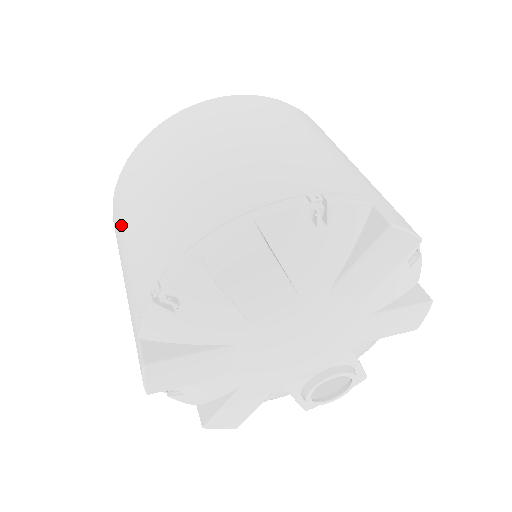
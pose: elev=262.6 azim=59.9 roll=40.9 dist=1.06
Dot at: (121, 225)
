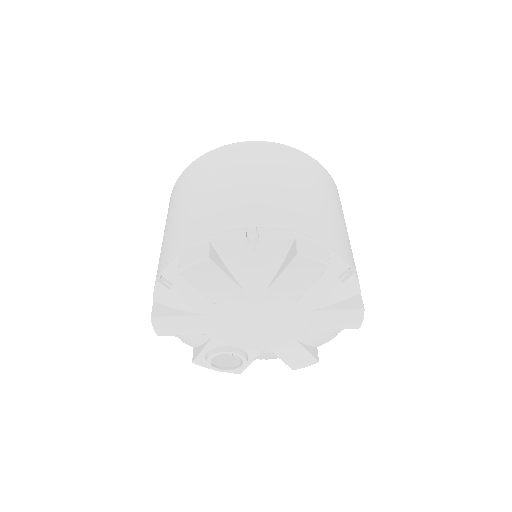
Dot at: (226, 170)
